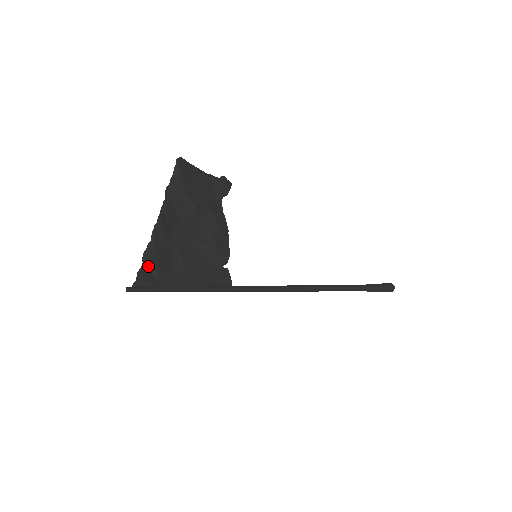
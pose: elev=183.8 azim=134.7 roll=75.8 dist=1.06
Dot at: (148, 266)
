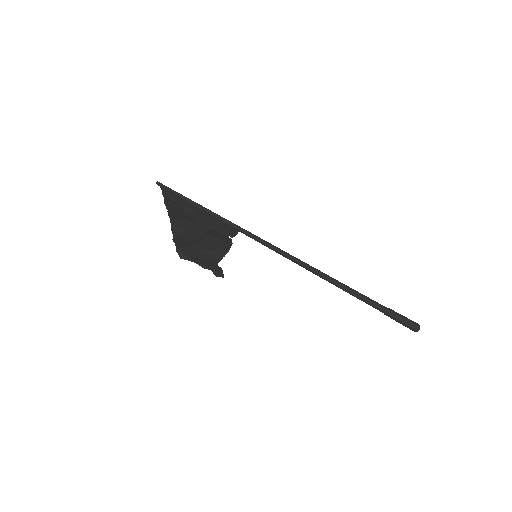
Dot at: (169, 201)
